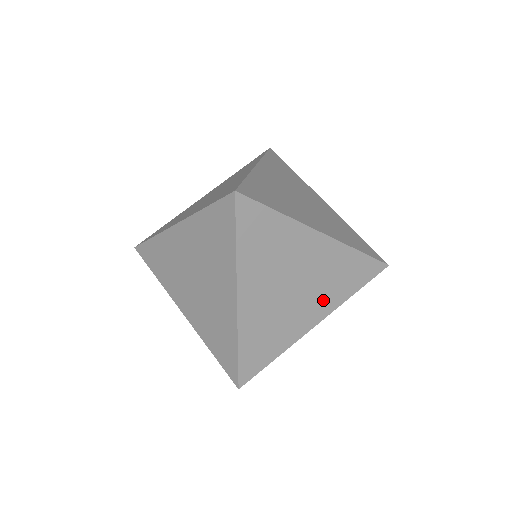
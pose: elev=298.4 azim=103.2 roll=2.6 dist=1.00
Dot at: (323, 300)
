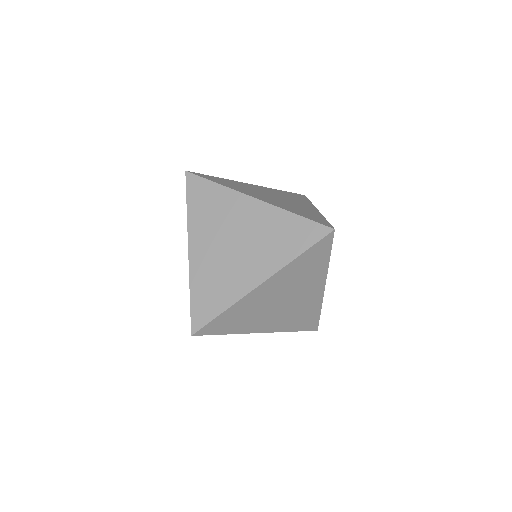
Dot at: (281, 322)
